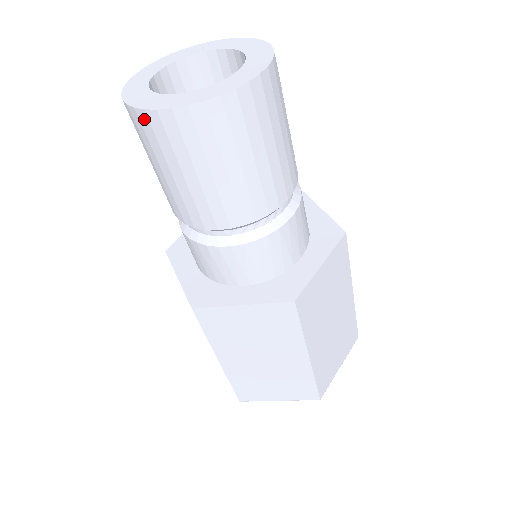
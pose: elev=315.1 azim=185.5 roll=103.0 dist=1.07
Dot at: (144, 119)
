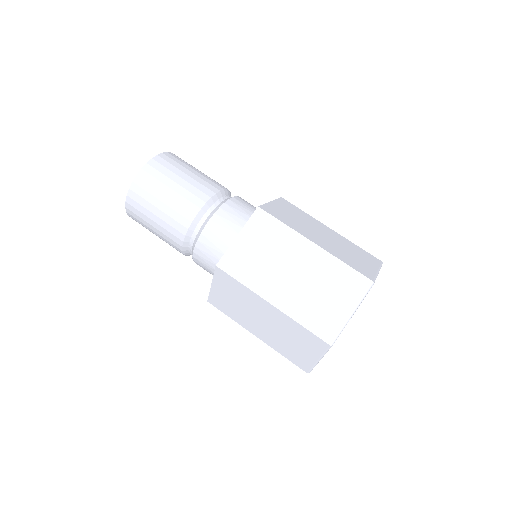
Dot at: (132, 195)
